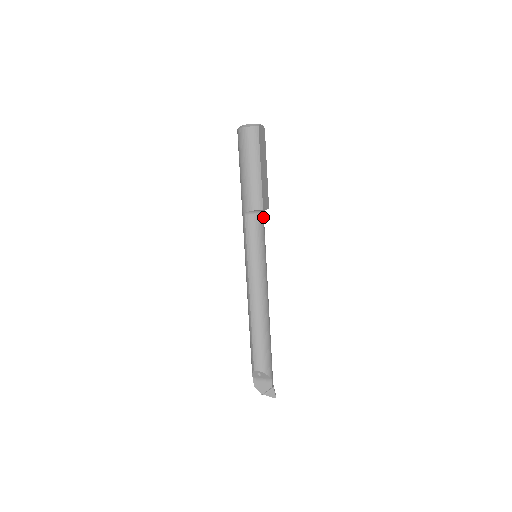
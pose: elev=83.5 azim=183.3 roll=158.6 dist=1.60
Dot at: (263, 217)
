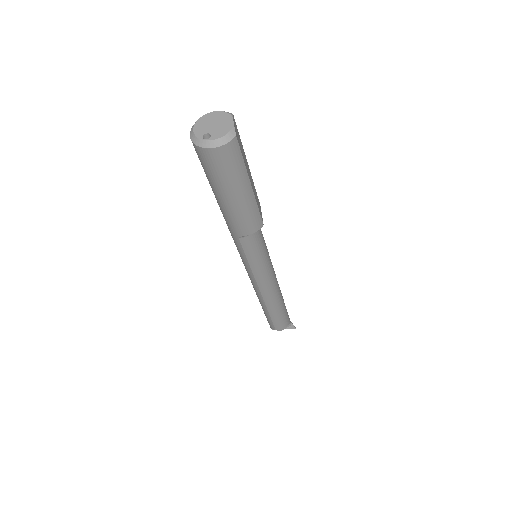
Dot at: occluded
